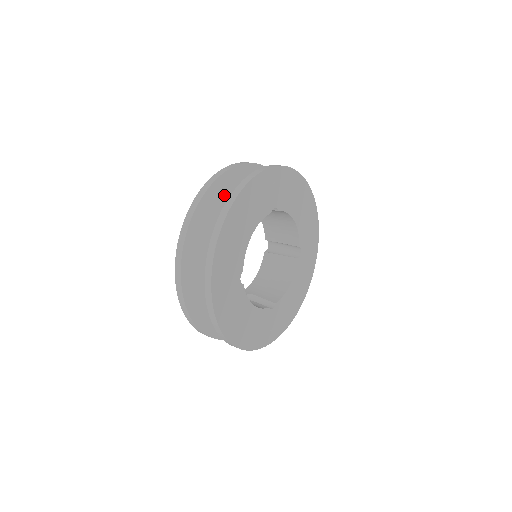
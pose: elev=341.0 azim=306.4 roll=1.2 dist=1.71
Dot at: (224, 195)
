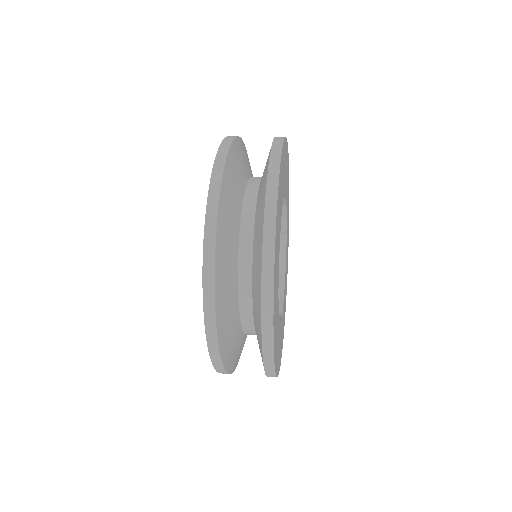
Dot at: (233, 188)
